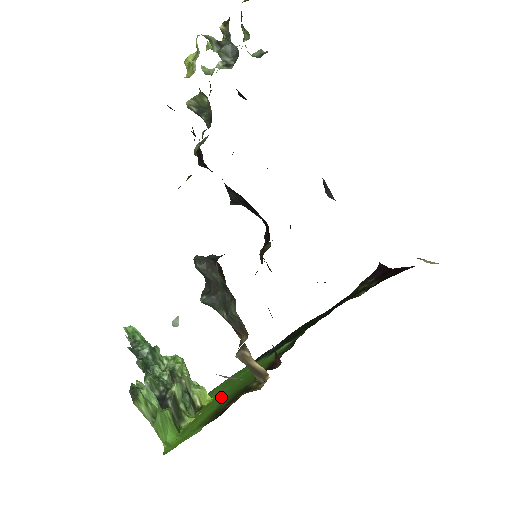
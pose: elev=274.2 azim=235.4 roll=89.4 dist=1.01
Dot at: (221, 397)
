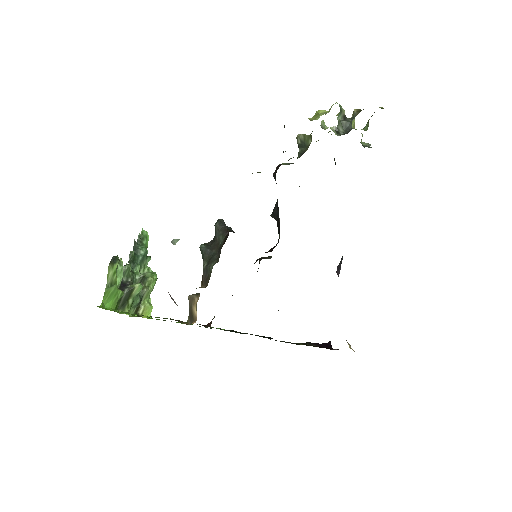
Dot at: occluded
